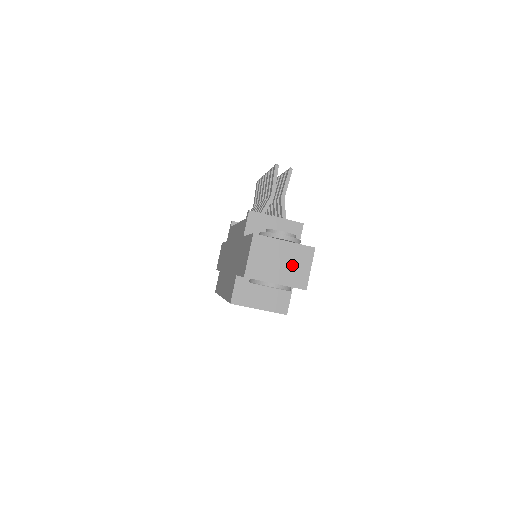
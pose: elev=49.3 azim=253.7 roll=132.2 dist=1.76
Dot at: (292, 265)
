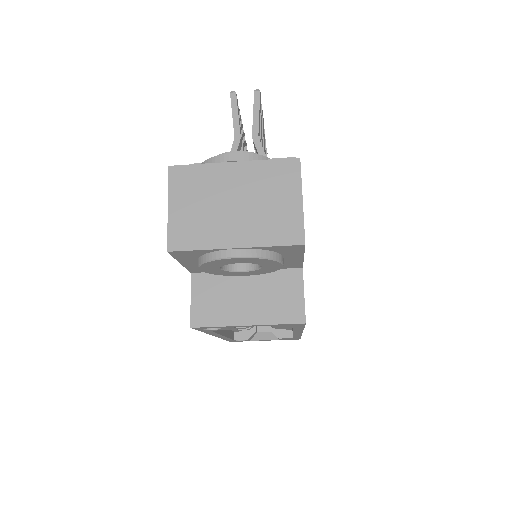
Dot at: (260, 203)
